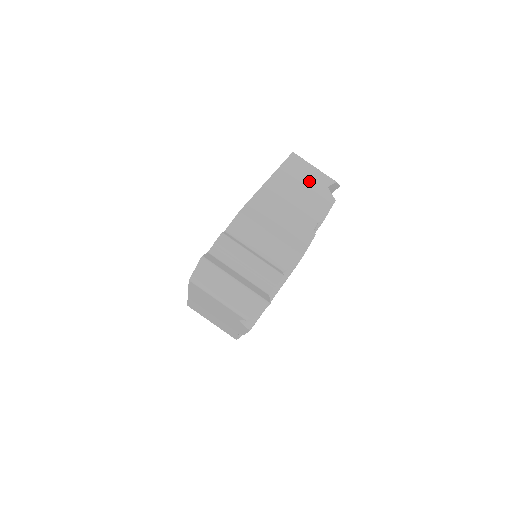
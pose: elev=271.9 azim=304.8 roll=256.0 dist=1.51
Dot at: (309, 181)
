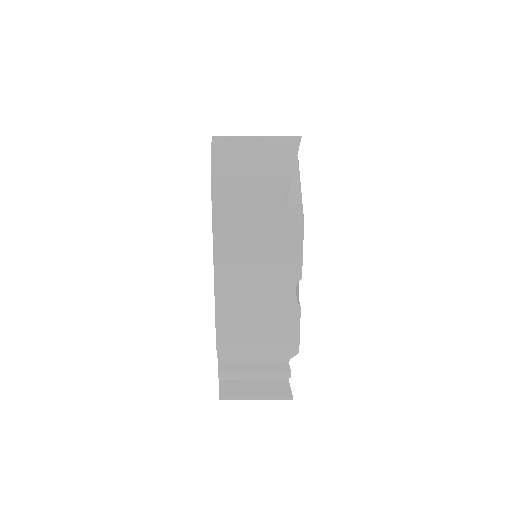
Dot at: (257, 219)
